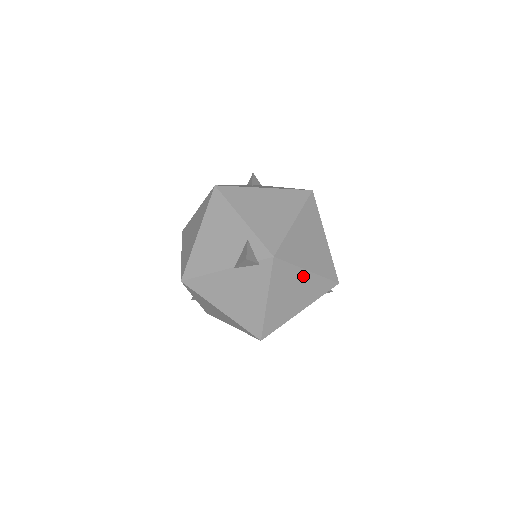
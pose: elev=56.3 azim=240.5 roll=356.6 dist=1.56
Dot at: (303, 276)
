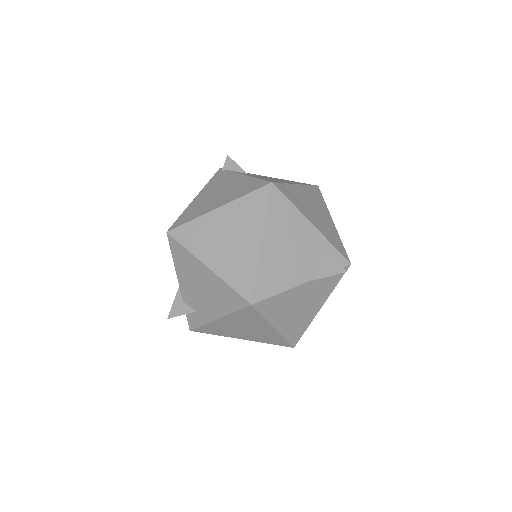
Dot at: occluded
